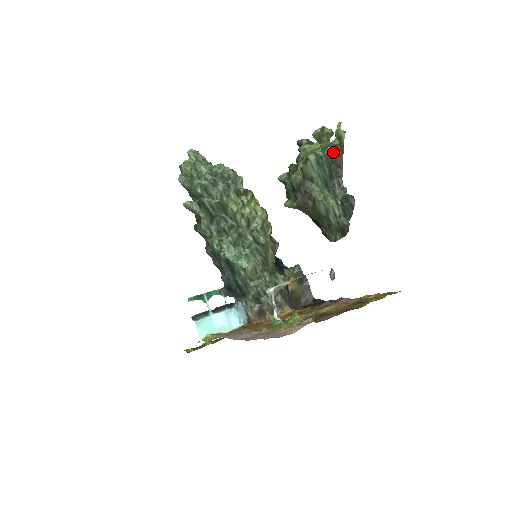
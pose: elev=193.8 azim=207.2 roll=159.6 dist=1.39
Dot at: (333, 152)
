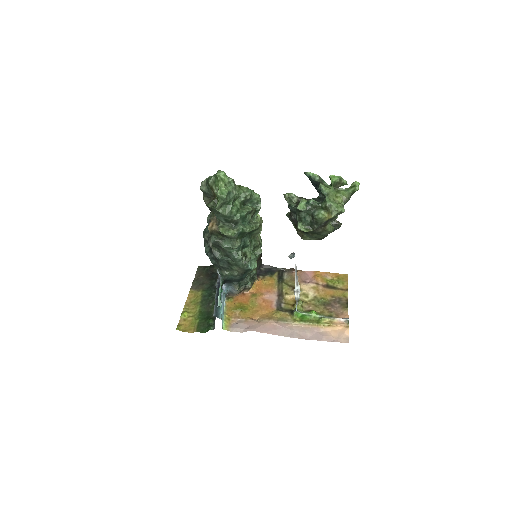
Dot at: occluded
